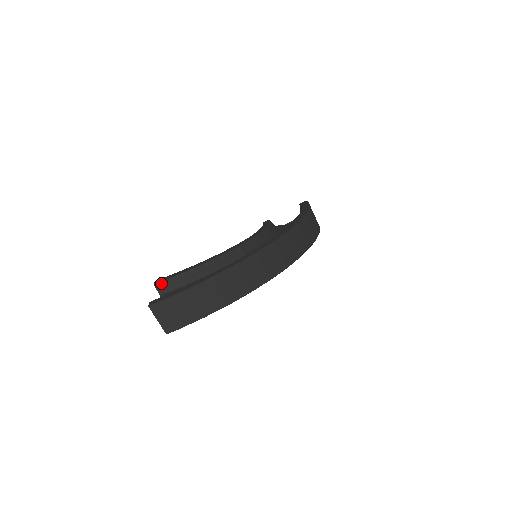
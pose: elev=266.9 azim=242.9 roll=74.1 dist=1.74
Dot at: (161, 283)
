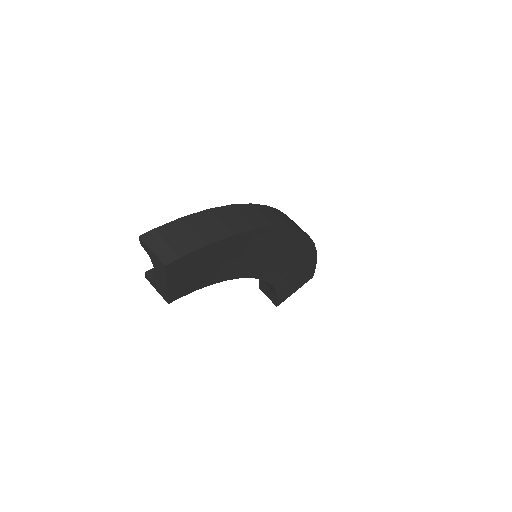
Dot at: (153, 269)
